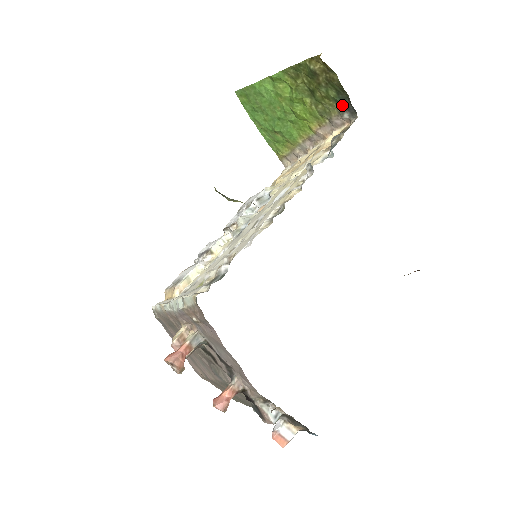
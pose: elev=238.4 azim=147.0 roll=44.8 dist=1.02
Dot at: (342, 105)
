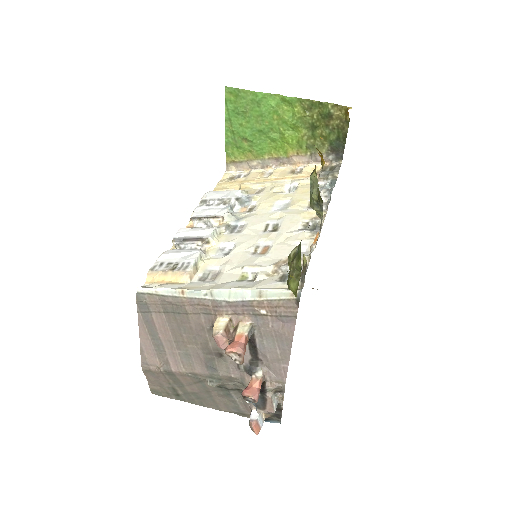
Dot at: (333, 149)
